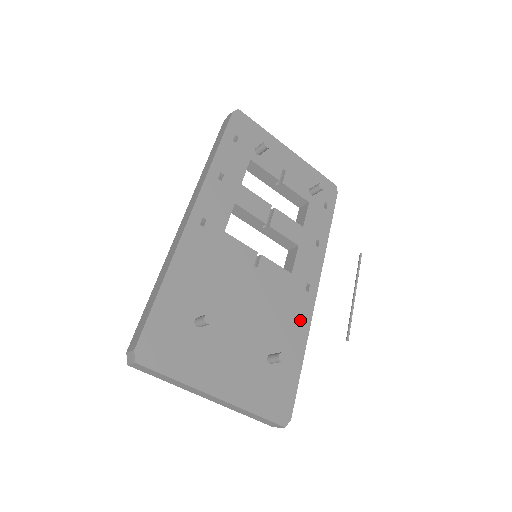
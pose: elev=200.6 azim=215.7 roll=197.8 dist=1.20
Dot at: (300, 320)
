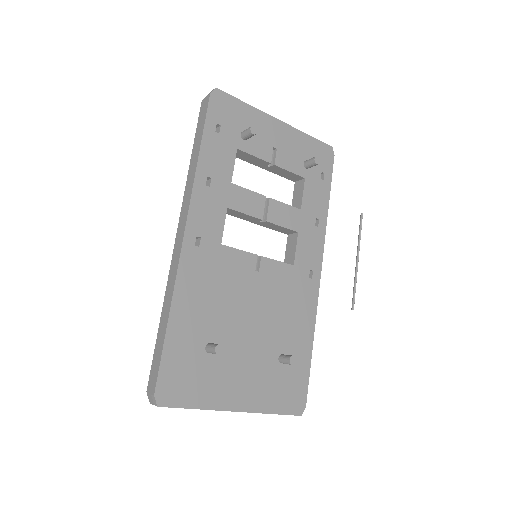
Dot at: (306, 311)
